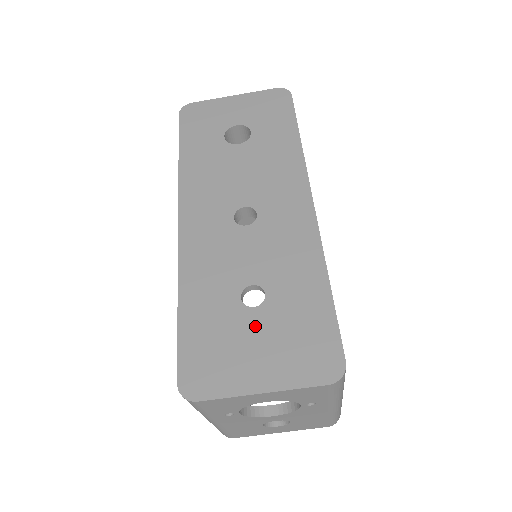
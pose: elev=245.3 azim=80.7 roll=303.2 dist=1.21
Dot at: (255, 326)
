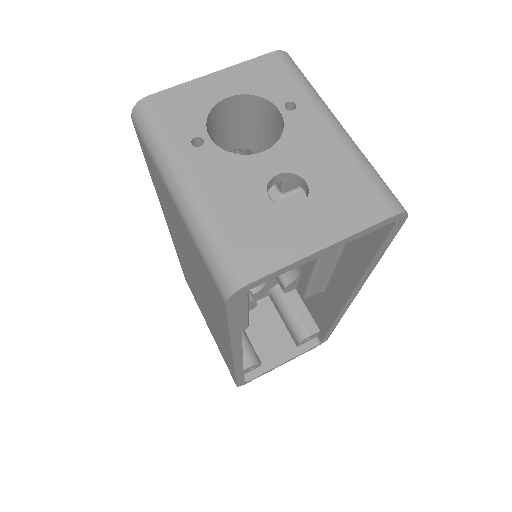
Dot at: occluded
